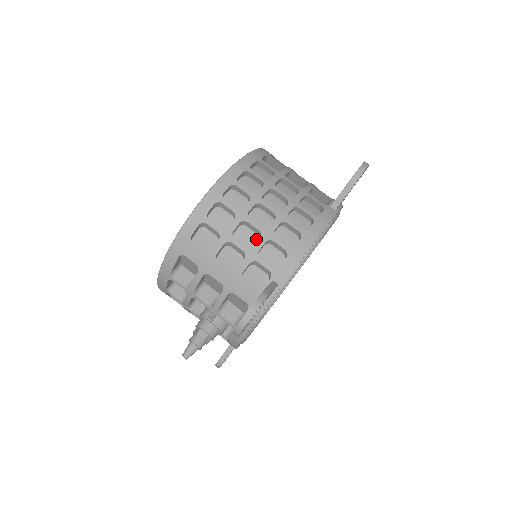
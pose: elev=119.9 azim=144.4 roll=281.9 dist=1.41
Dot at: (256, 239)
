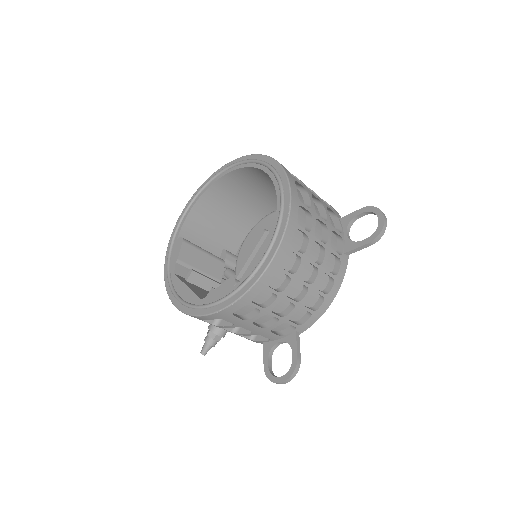
Dot at: (287, 304)
